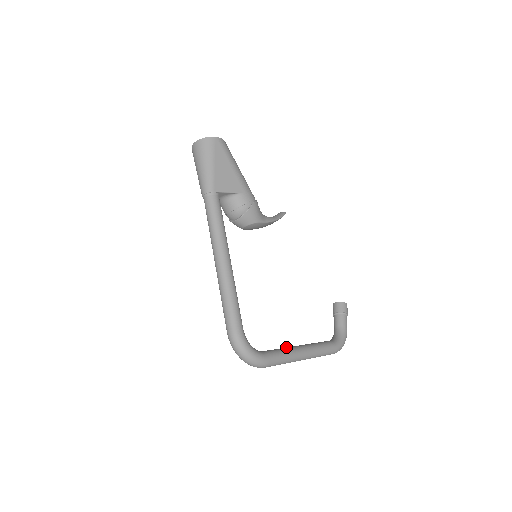
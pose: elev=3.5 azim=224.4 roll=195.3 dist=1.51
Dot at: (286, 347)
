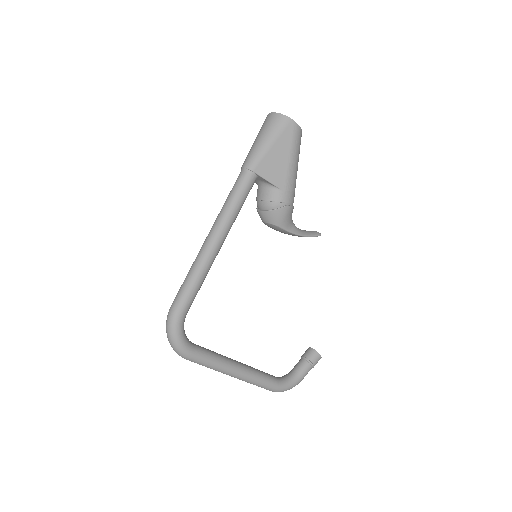
Dot at: occluded
